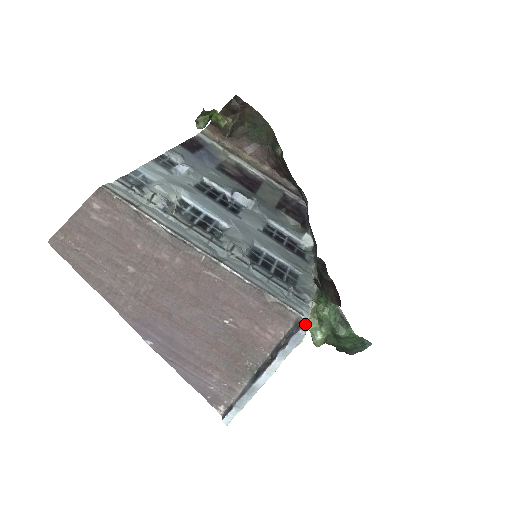
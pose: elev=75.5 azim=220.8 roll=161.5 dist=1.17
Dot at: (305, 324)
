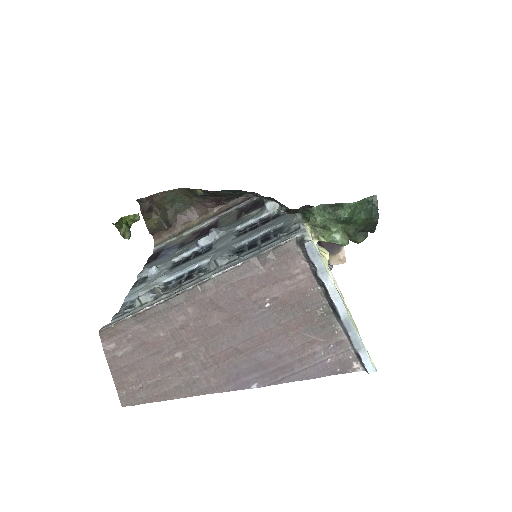
Dot at: (306, 238)
